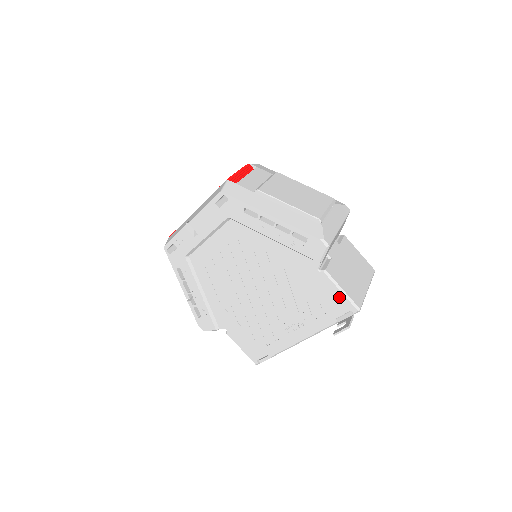
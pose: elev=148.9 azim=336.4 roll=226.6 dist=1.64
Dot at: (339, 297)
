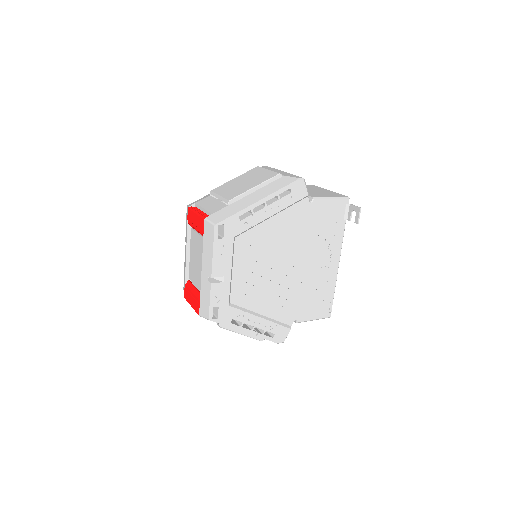
Dot at: (334, 204)
